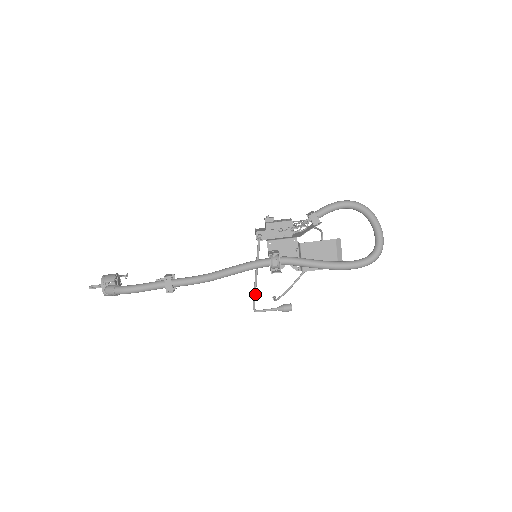
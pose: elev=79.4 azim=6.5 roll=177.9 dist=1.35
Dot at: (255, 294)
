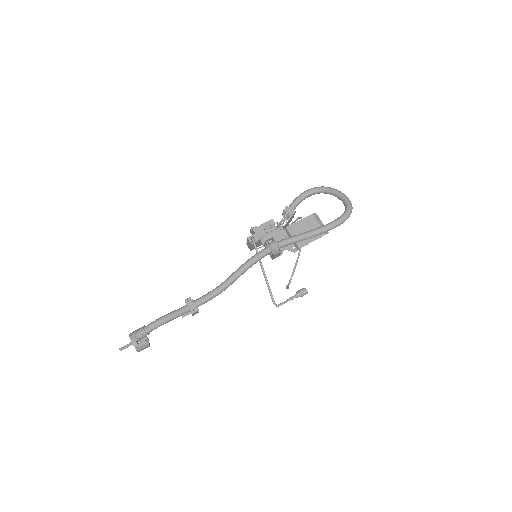
Dot at: (269, 288)
